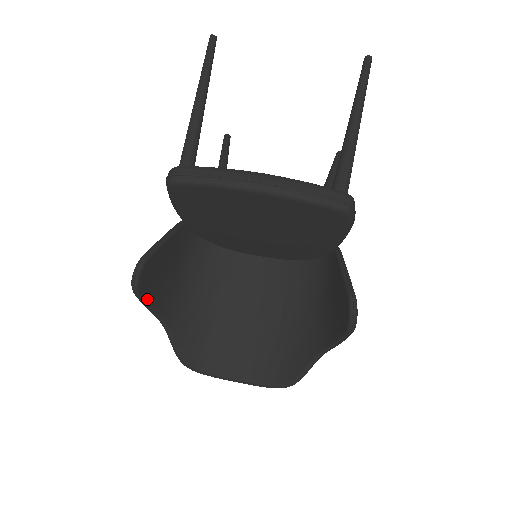
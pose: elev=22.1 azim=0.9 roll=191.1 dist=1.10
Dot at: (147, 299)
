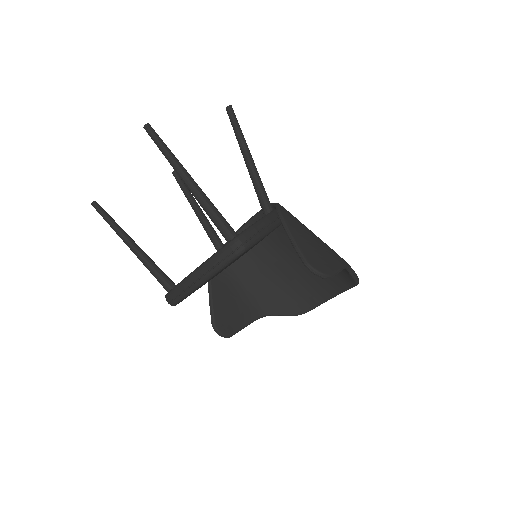
Dot at: (240, 327)
